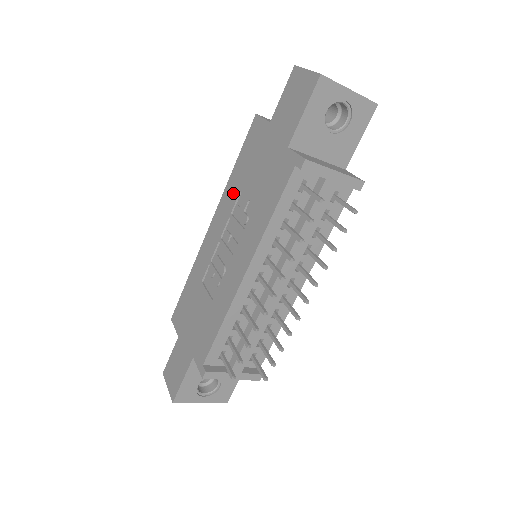
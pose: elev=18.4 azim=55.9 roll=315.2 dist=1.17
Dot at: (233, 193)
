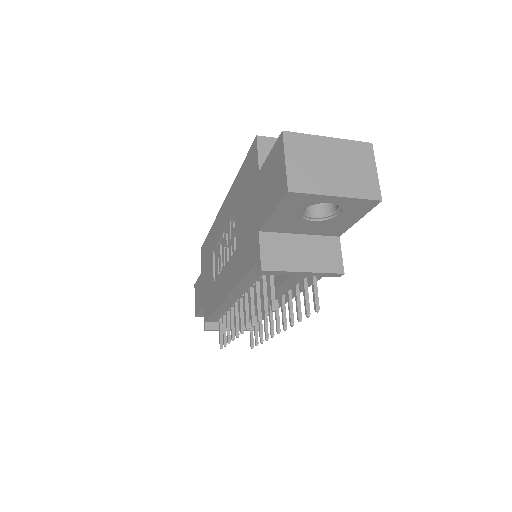
Dot at: (233, 203)
